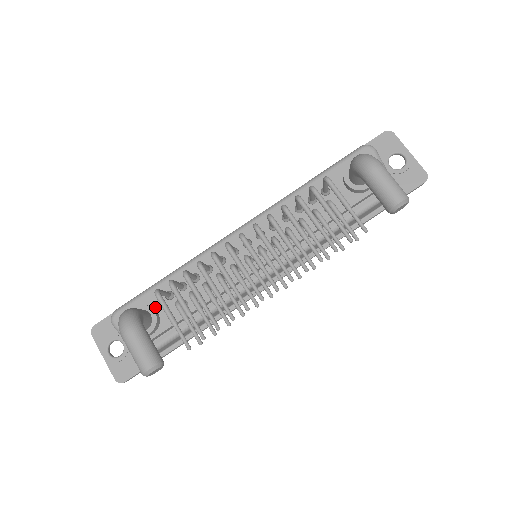
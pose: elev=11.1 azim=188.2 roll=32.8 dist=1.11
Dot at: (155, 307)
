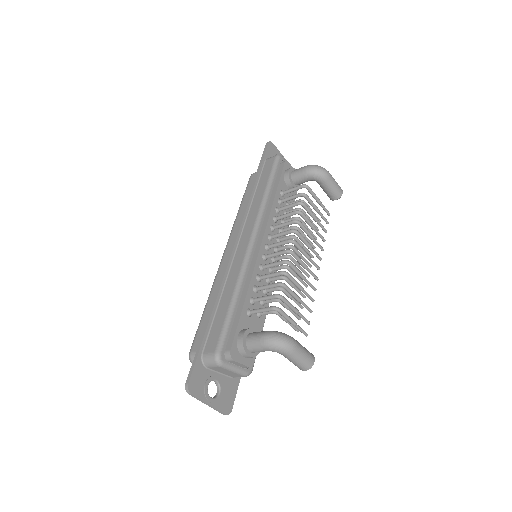
Dot at: (246, 328)
